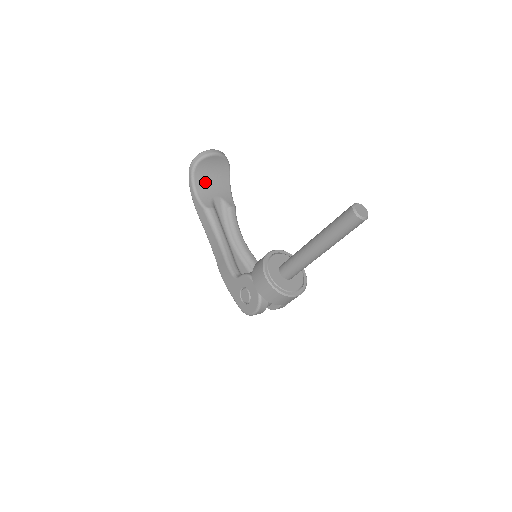
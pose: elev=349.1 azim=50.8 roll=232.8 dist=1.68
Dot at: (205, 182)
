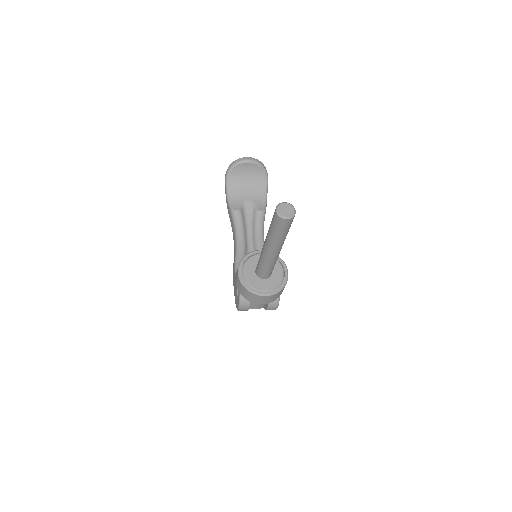
Dot at: (239, 187)
